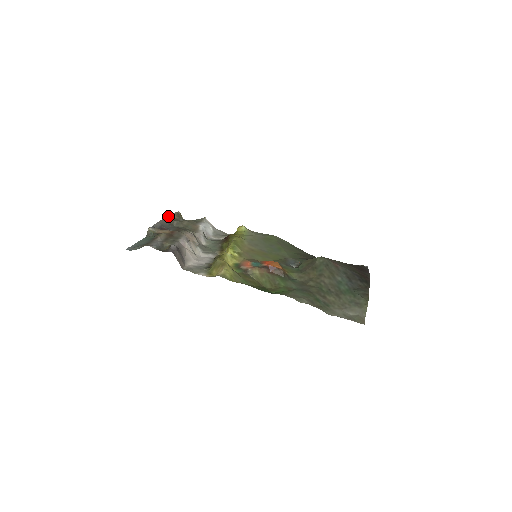
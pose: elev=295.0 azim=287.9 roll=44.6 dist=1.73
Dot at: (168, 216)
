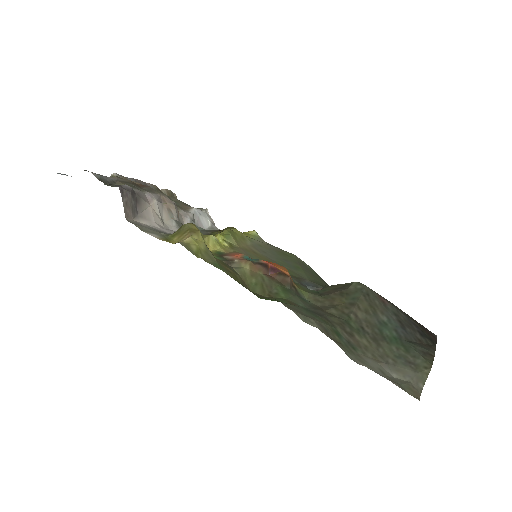
Dot at: (154, 185)
